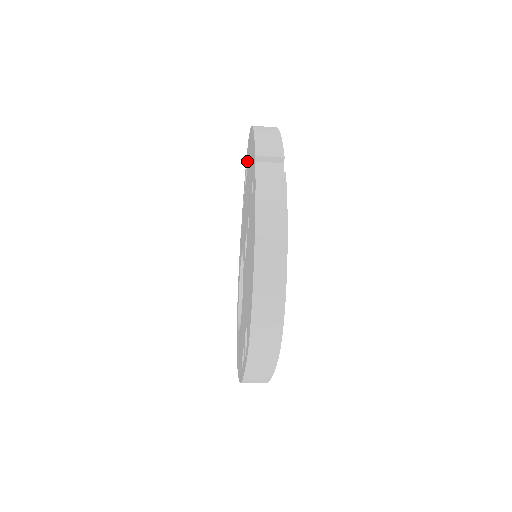
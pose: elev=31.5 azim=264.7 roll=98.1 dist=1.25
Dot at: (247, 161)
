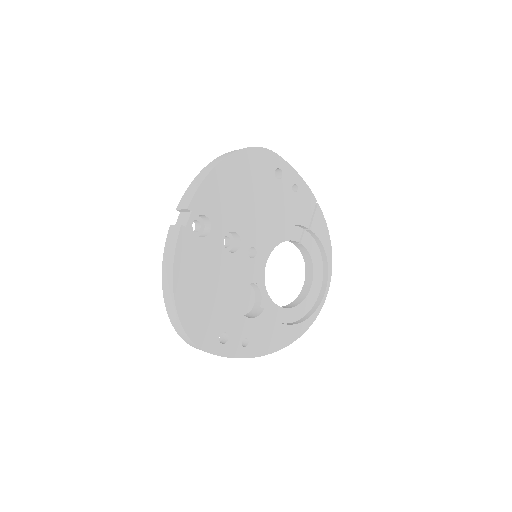
Dot at: occluded
